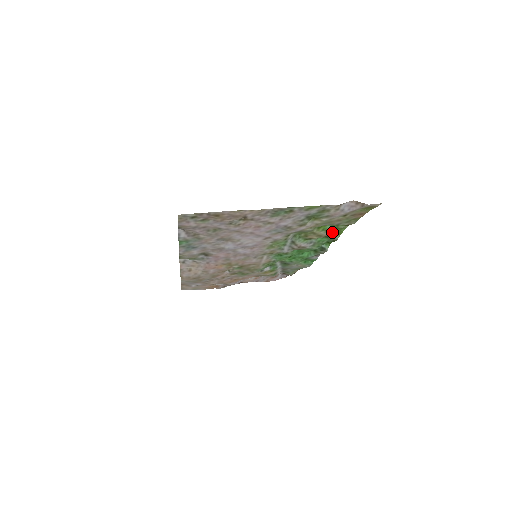
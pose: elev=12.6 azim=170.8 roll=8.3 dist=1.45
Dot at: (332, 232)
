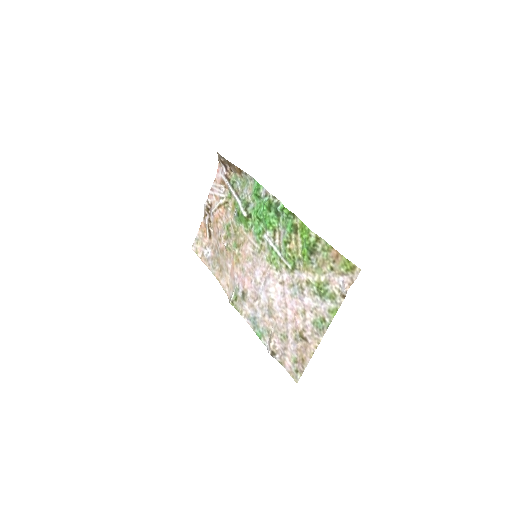
Dot at: (302, 235)
